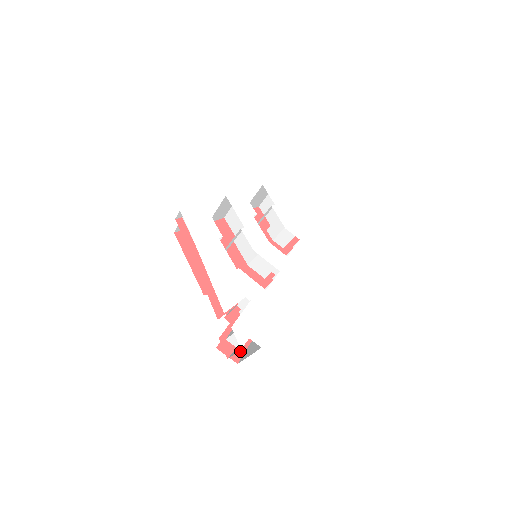
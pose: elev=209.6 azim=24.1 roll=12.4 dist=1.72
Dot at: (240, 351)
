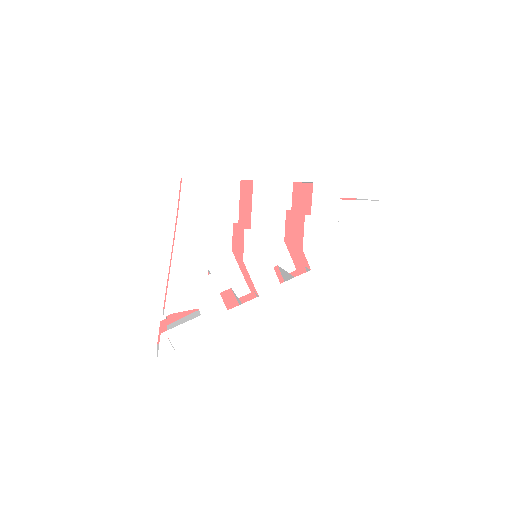
Dot at: occluded
